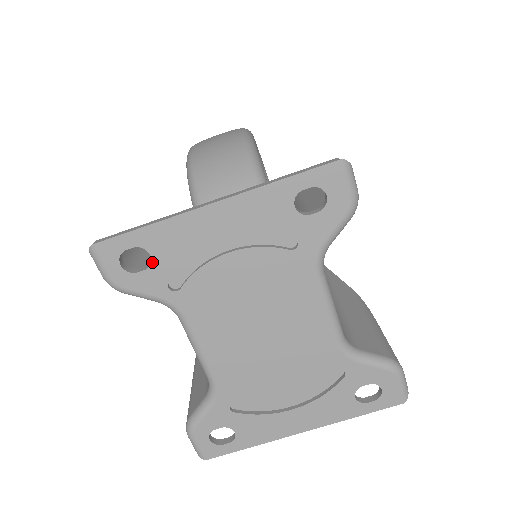
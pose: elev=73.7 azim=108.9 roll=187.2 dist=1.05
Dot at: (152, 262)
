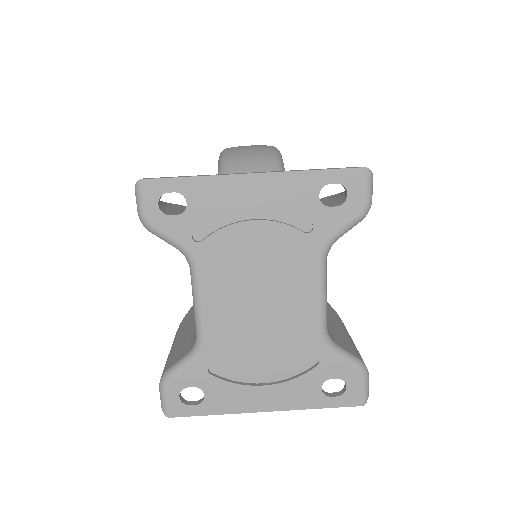
Dot at: (186, 210)
